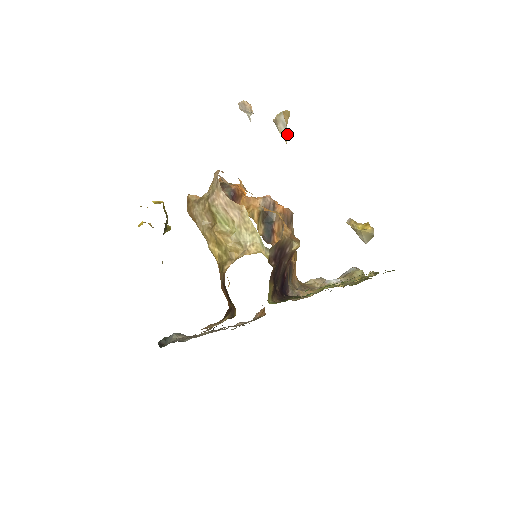
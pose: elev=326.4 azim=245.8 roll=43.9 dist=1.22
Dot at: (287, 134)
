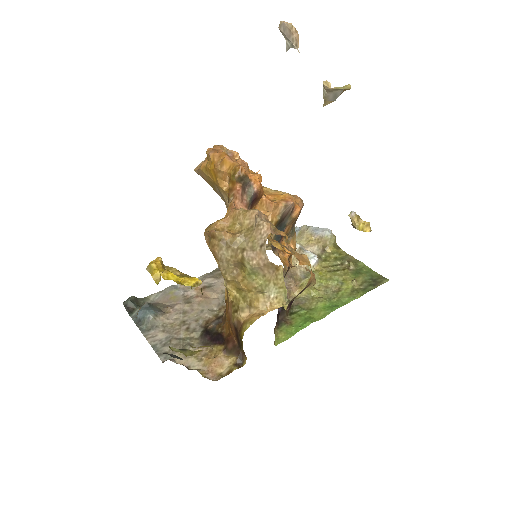
Dot at: (331, 102)
